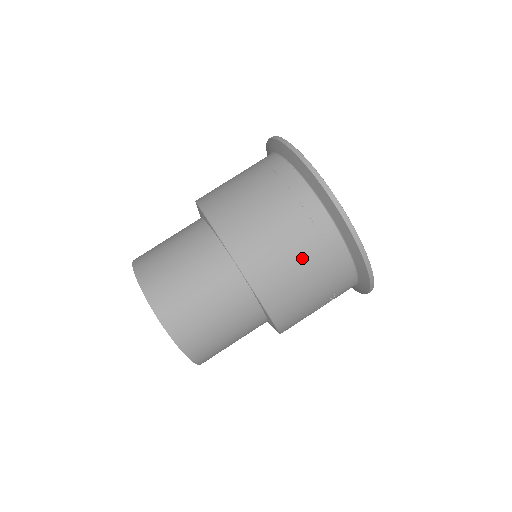
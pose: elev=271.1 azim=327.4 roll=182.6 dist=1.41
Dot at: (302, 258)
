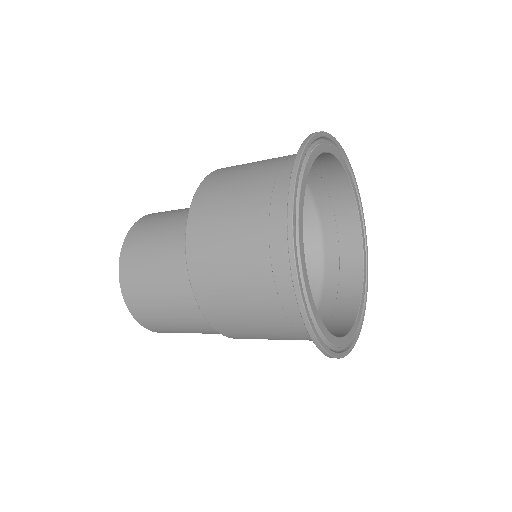
Dot at: (273, 335)
